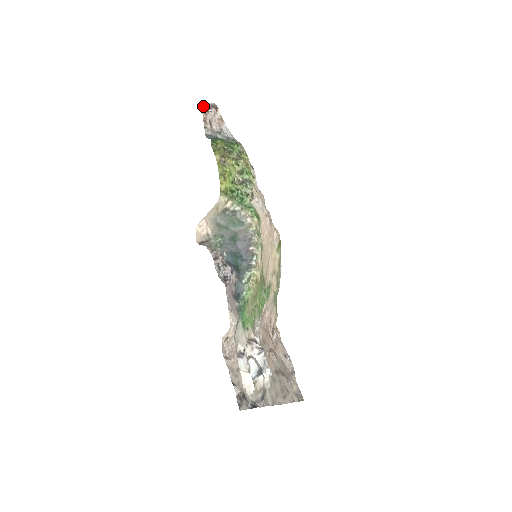
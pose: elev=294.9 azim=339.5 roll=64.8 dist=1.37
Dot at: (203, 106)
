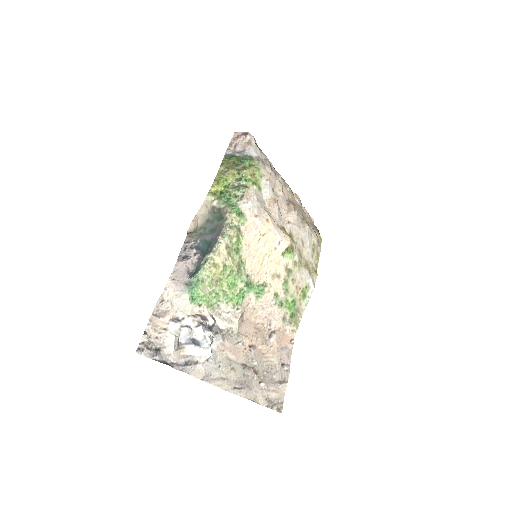
Dot at: (235, 134)
